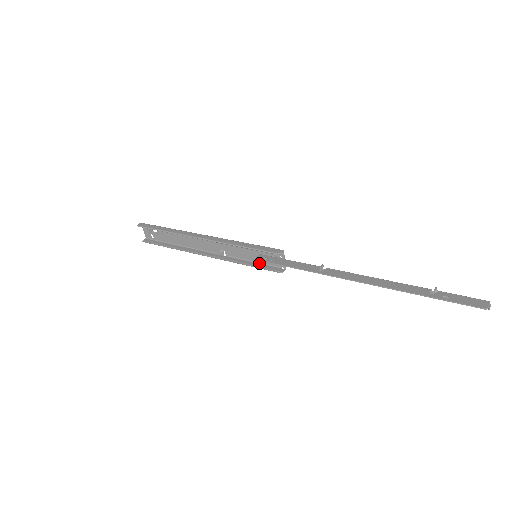
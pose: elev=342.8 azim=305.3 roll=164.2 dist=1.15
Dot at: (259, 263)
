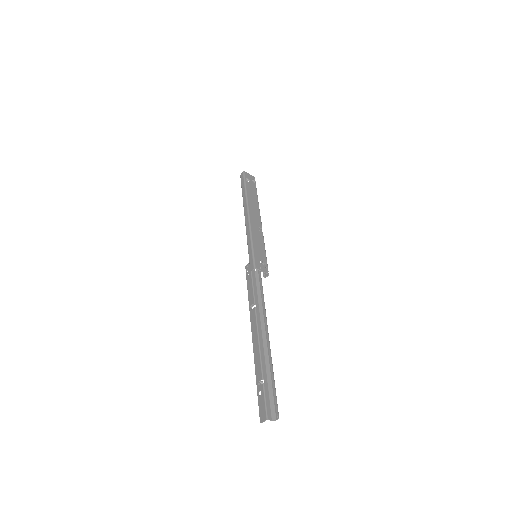
Dot at: (265, 256)
